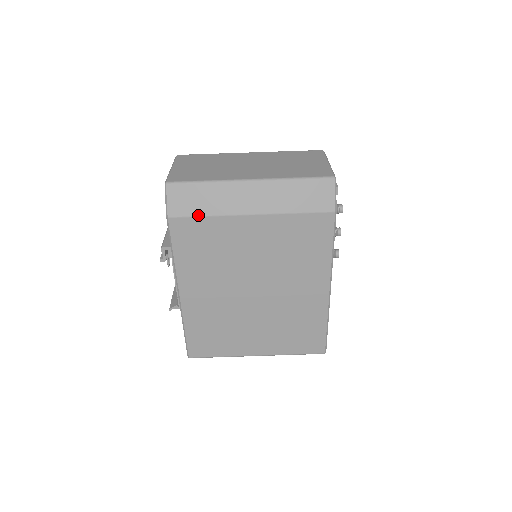
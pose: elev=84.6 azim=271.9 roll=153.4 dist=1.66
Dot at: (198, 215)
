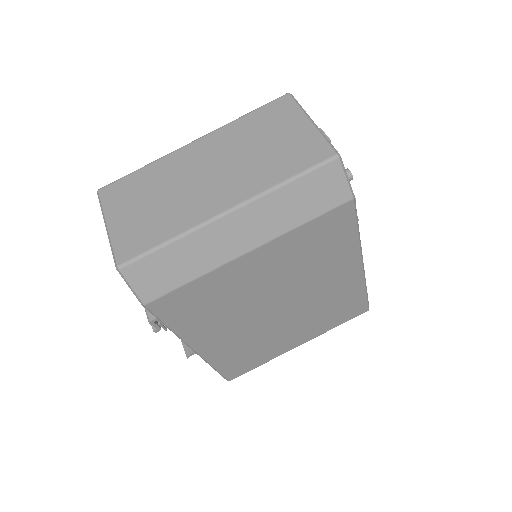
Dot at: (181, 285)
